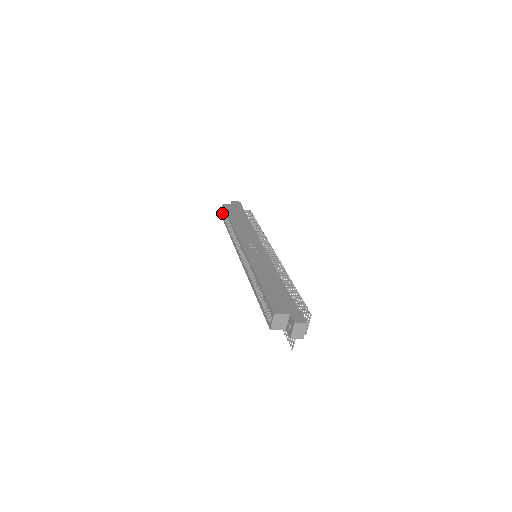
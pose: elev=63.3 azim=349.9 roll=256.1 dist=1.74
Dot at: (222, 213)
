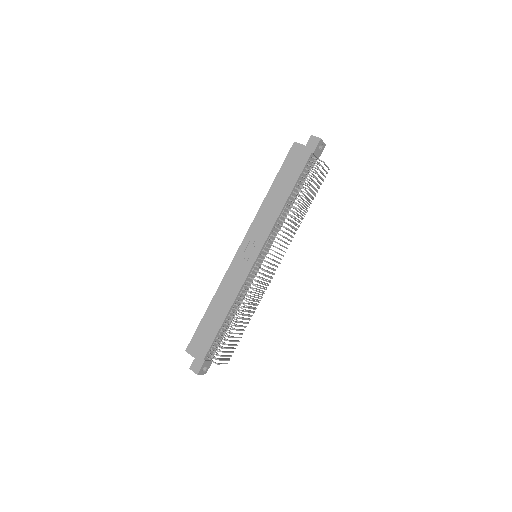
Dot at: occluded
